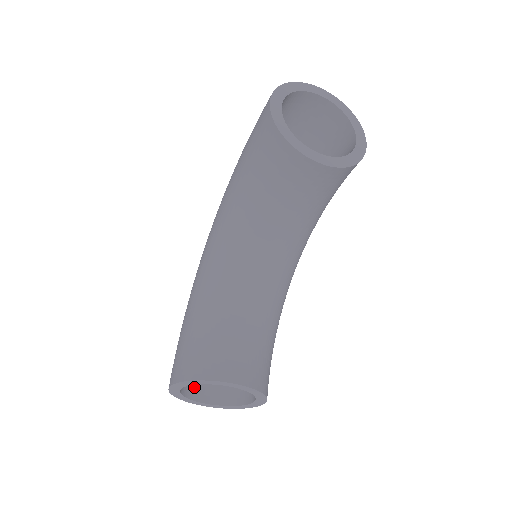
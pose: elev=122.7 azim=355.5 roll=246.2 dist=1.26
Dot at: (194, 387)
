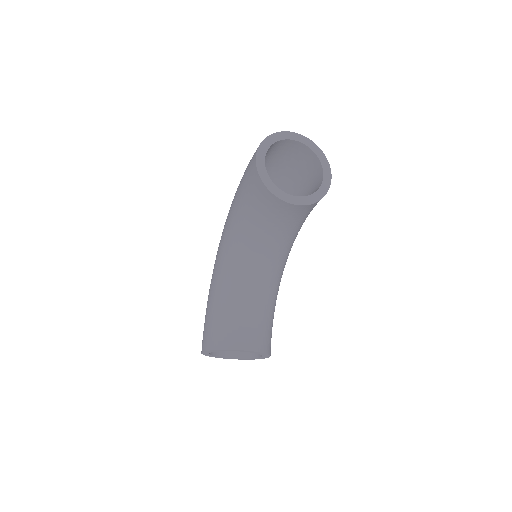
Dot at: occluded
